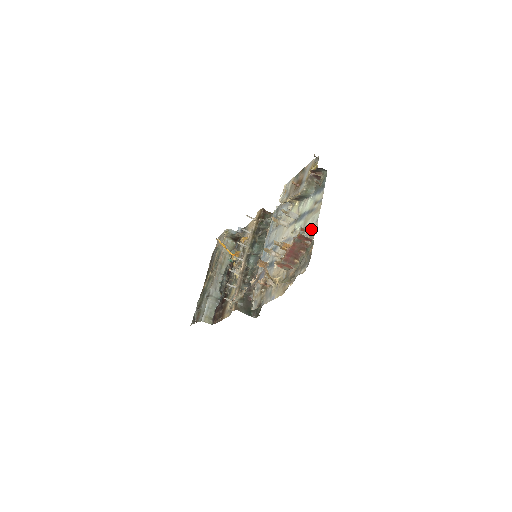
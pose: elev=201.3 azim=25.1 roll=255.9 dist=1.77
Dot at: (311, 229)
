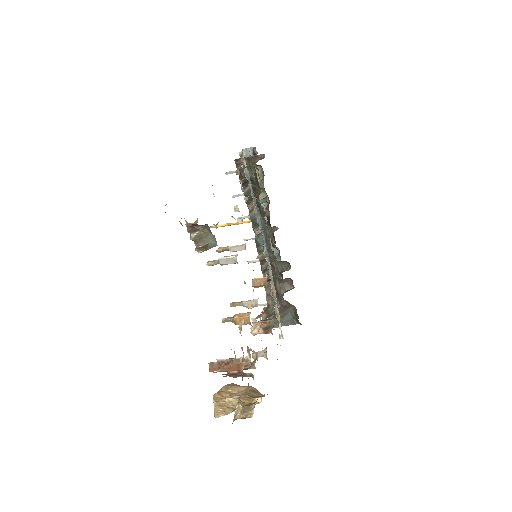
Dot at: occluded
